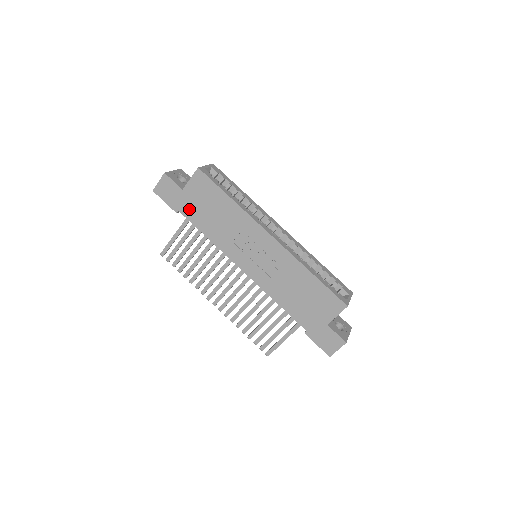
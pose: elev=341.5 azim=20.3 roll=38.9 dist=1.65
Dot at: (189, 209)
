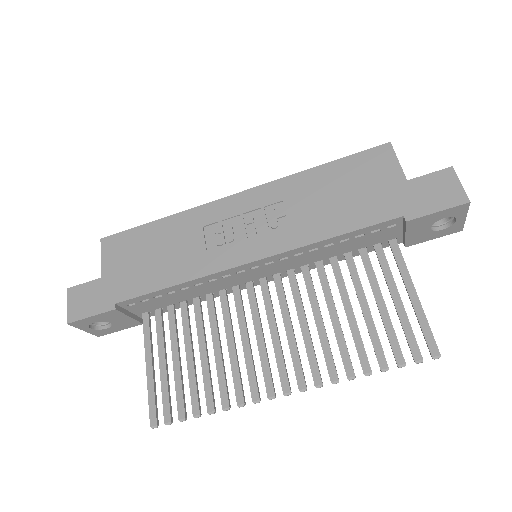
Dot at: (126, 286)
